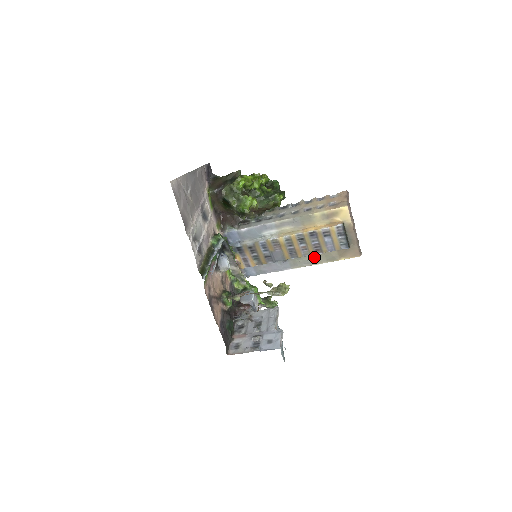
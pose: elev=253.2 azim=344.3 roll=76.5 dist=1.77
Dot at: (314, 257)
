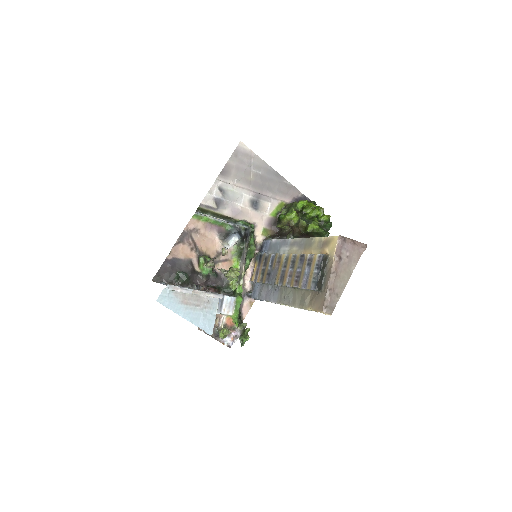
Dot at: (294, 295)
